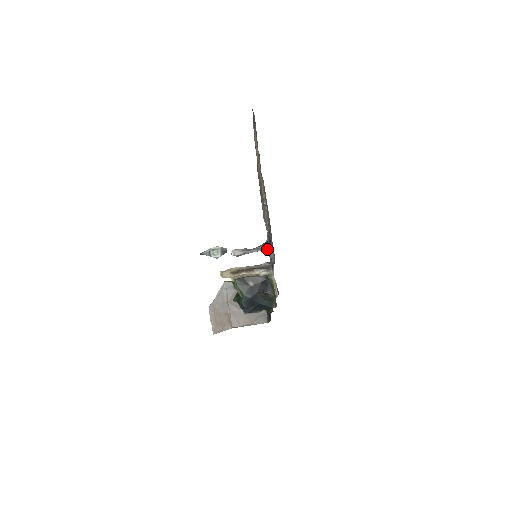
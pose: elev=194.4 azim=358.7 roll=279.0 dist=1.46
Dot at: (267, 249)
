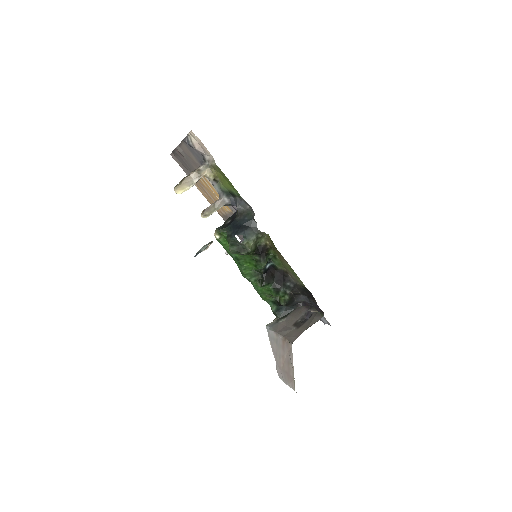
Dot at: occluded
